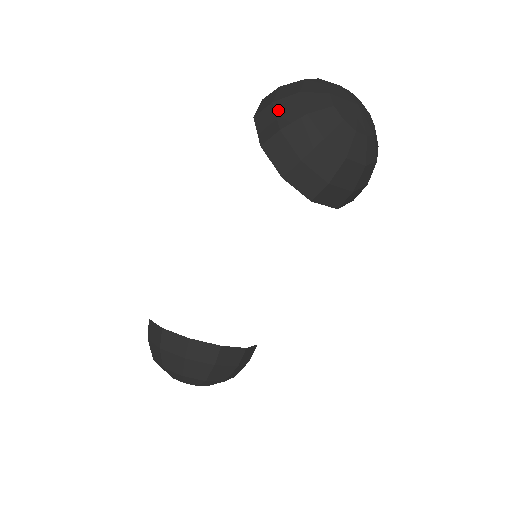
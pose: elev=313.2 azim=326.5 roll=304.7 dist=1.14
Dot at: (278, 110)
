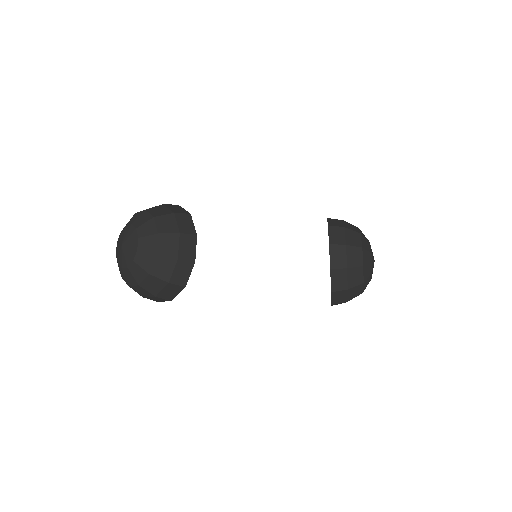
Dot at: occluded
